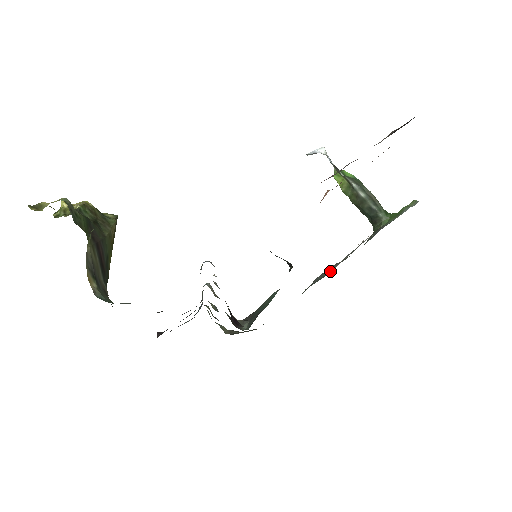
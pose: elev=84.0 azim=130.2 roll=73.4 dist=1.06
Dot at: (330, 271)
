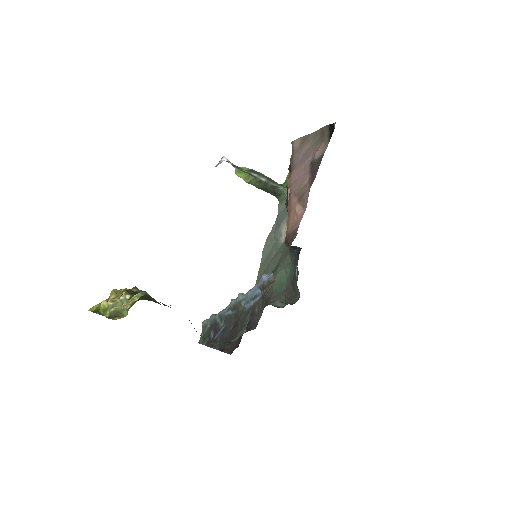
Dot at: (277, 241)
